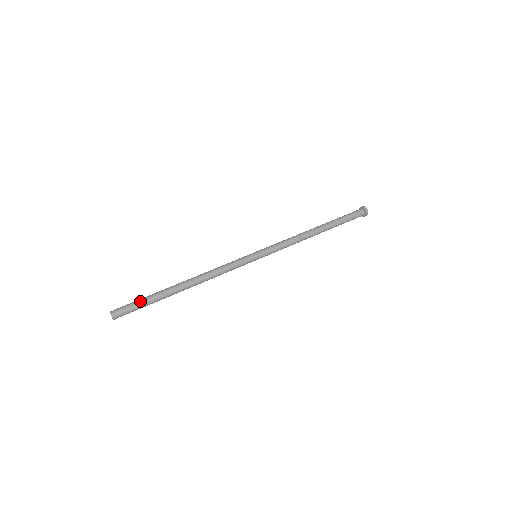
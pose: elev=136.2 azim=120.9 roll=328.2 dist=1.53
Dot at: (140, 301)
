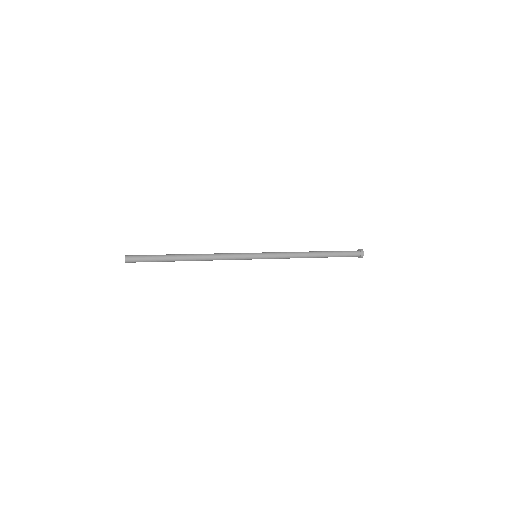
Dot at: (151, 256)
